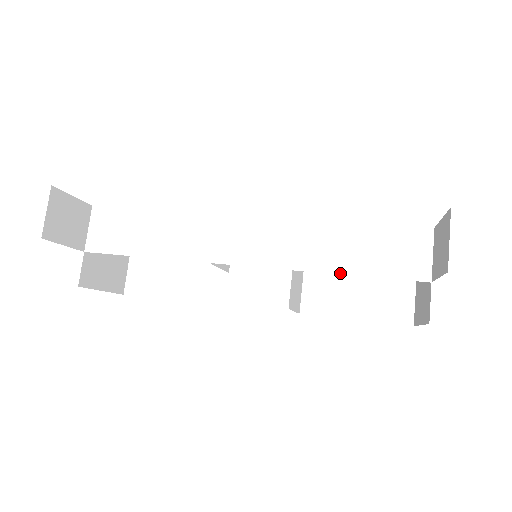
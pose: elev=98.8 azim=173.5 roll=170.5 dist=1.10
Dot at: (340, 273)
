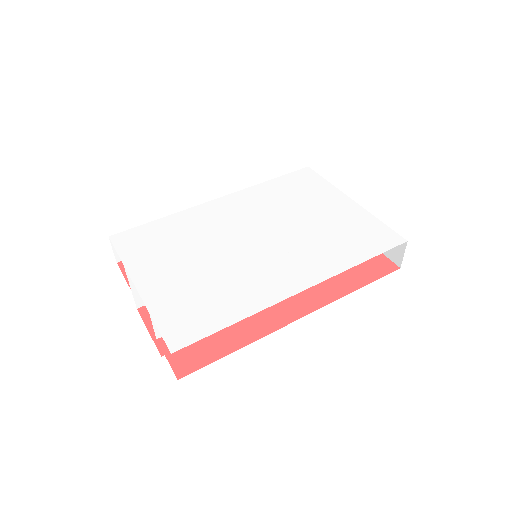
Dot at: occluded
